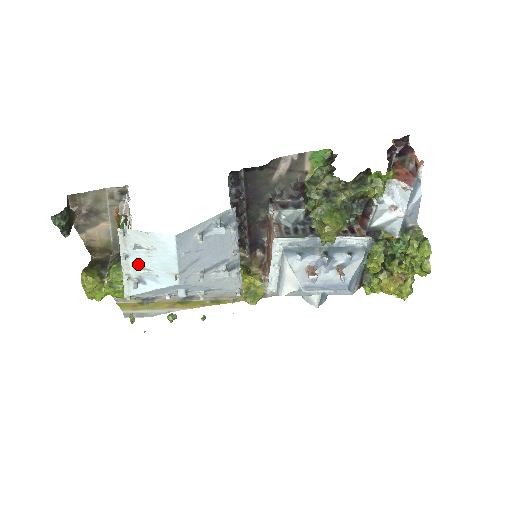
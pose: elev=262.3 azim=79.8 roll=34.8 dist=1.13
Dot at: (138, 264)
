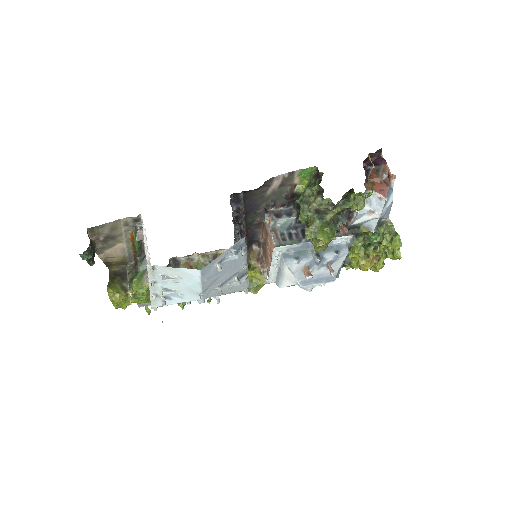
Dot at: (165, 287)
